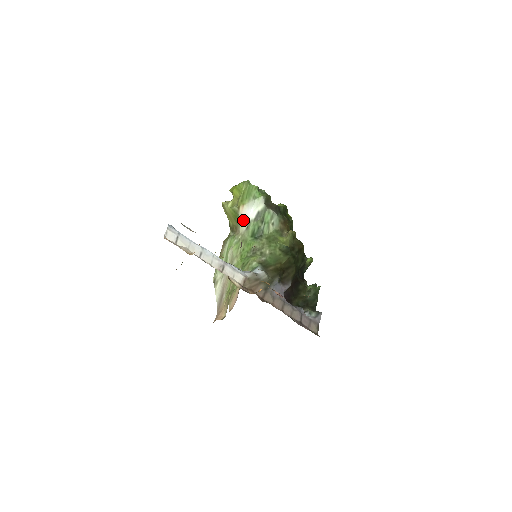
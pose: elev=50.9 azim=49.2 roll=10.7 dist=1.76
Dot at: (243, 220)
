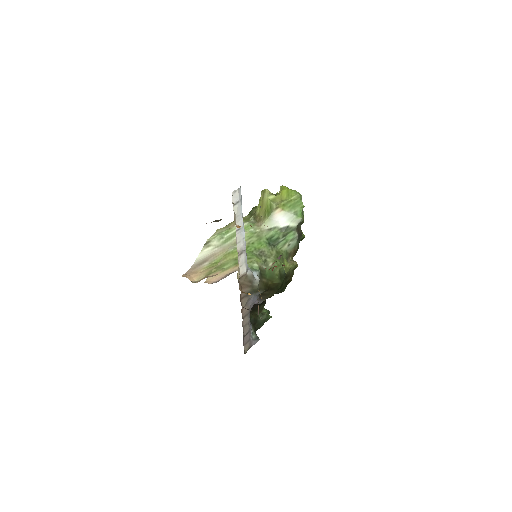
Dot at: (272, 220)
